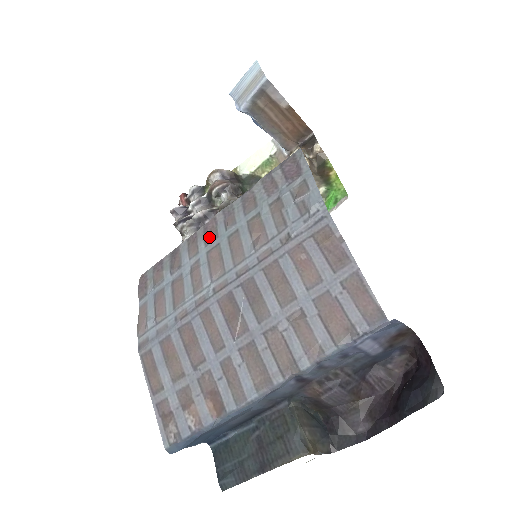
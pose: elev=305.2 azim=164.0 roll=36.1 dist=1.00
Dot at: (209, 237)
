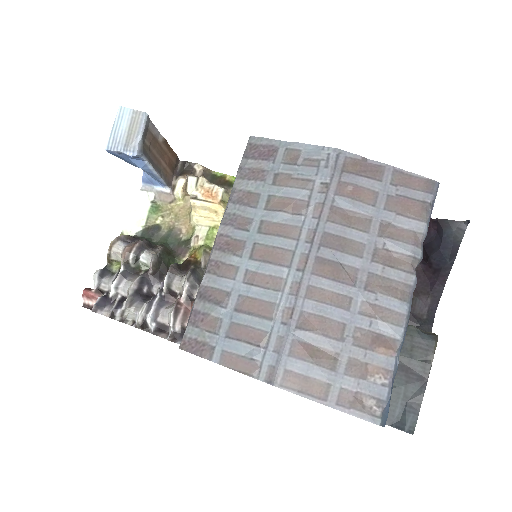
Dot at: (235, 249)
